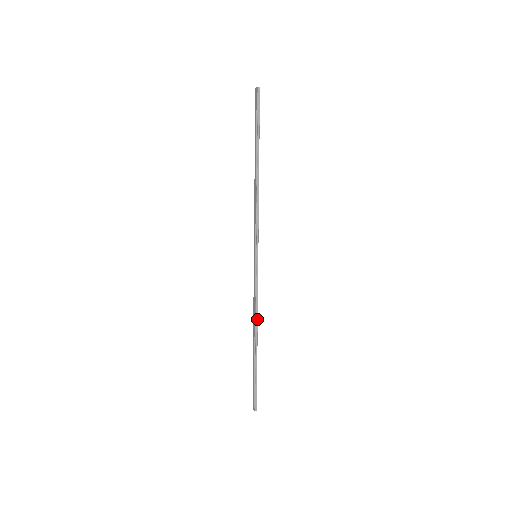
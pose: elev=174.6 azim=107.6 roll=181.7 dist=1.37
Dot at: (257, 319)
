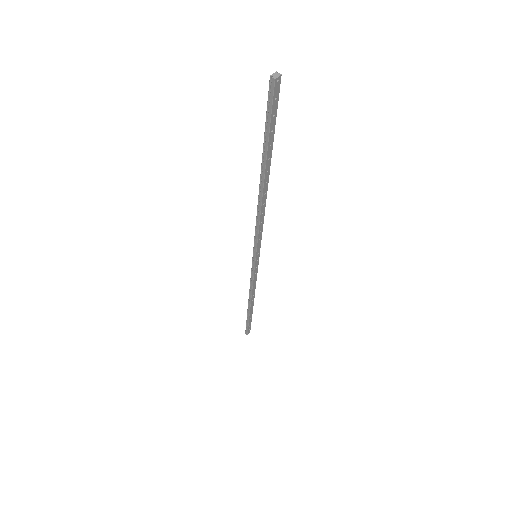
Dot at: (251, 295)
